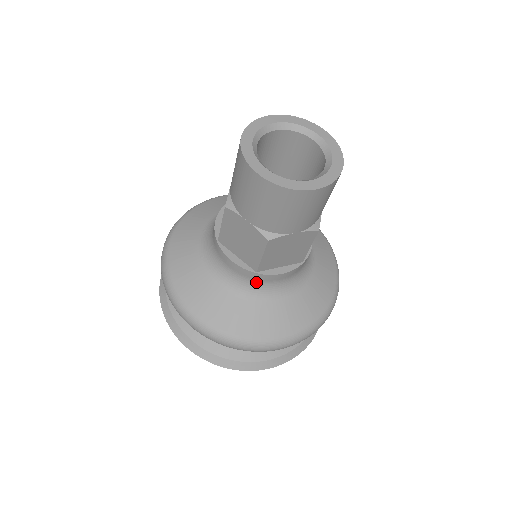
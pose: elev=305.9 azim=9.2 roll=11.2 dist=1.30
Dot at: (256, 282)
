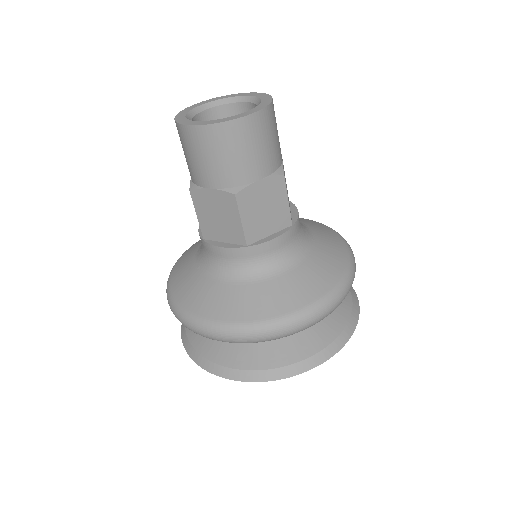
Dot at: (208, 254)
